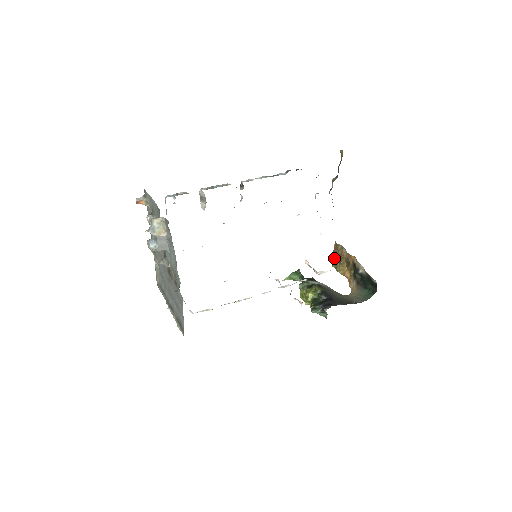
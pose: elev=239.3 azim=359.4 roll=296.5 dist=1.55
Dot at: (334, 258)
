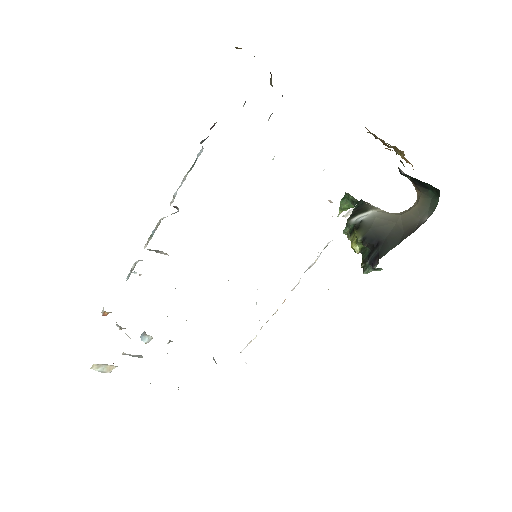
Dot at: occluded
